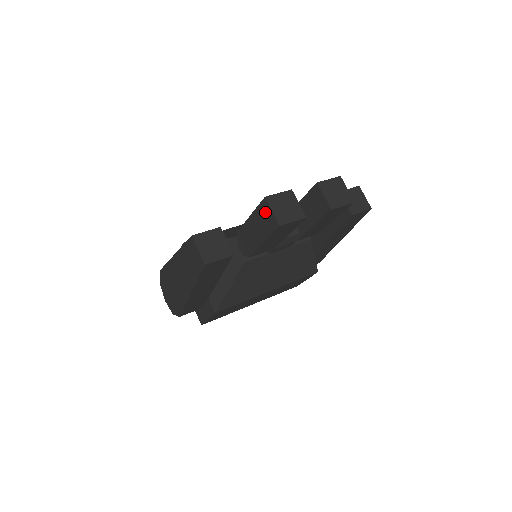
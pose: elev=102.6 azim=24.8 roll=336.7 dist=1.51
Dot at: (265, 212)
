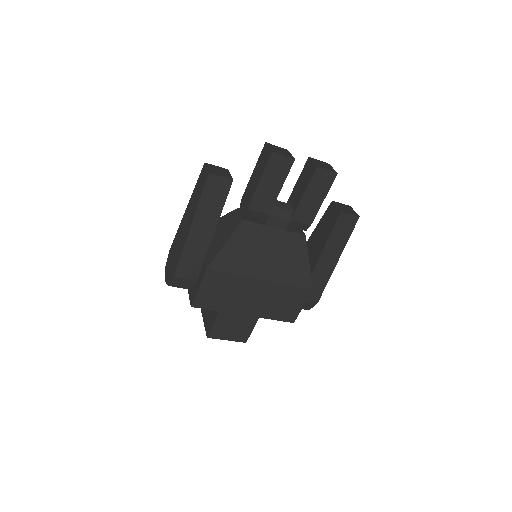
Dot at: (264, 153)
